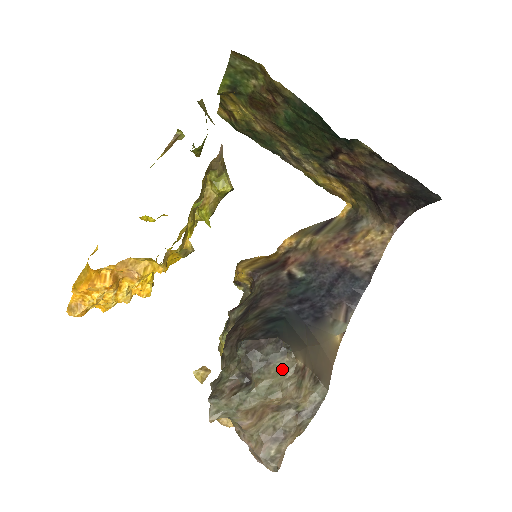
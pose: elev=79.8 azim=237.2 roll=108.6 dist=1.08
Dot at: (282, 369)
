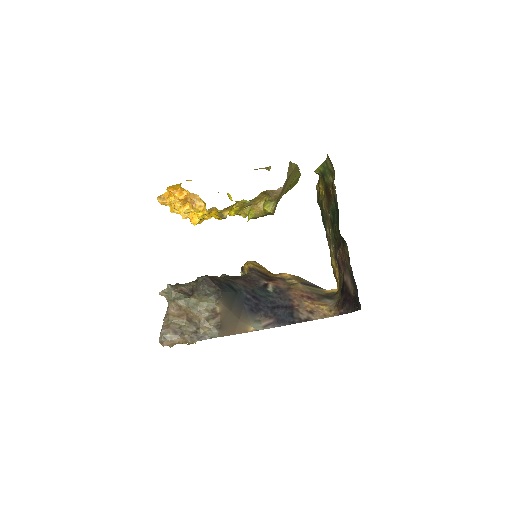
Dot at: (208, 303)
